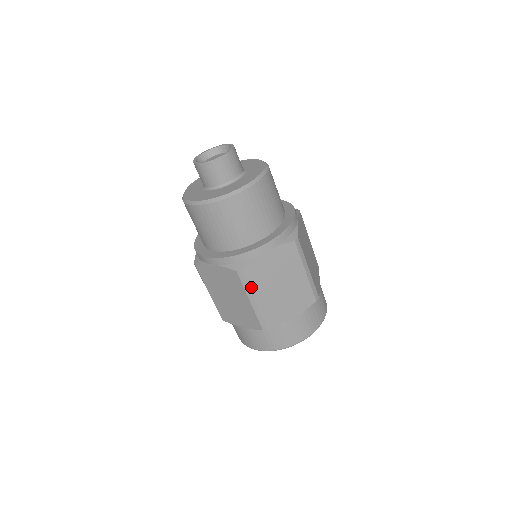
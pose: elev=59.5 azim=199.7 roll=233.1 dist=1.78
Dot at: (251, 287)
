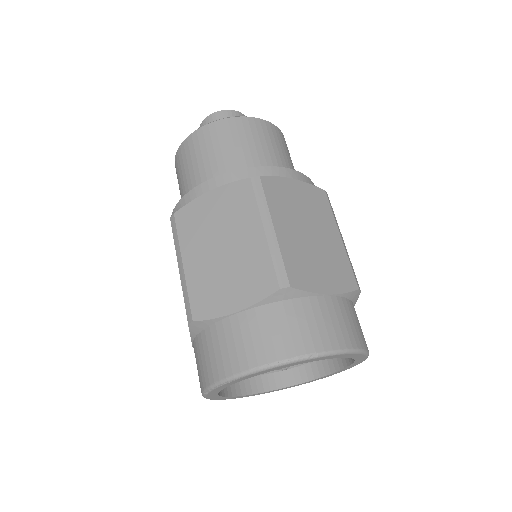
Dot at: (269, 206)
